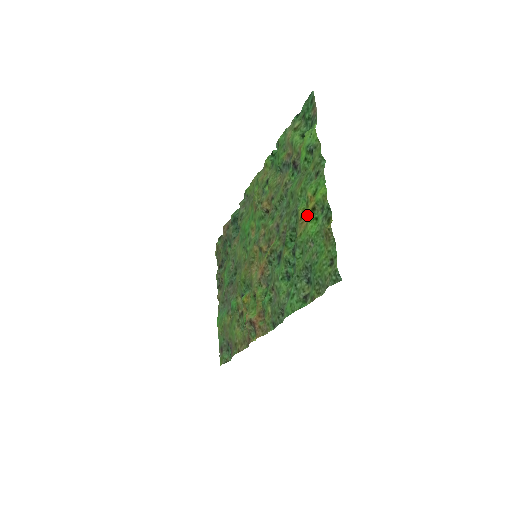
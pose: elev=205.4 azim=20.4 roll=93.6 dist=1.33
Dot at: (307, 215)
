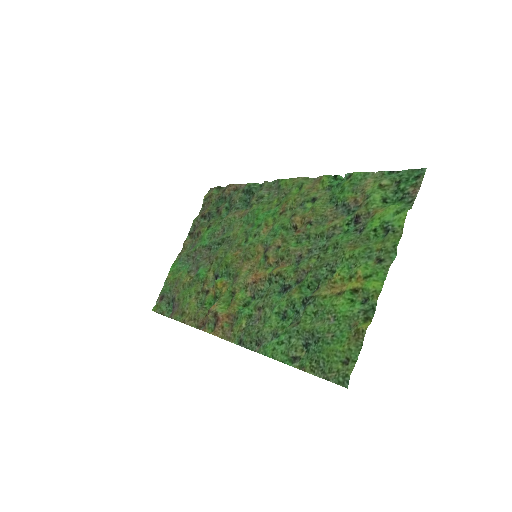
Dot at: (344, 287)
